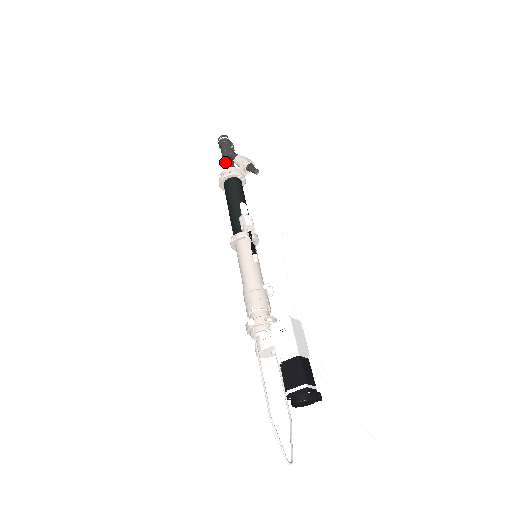
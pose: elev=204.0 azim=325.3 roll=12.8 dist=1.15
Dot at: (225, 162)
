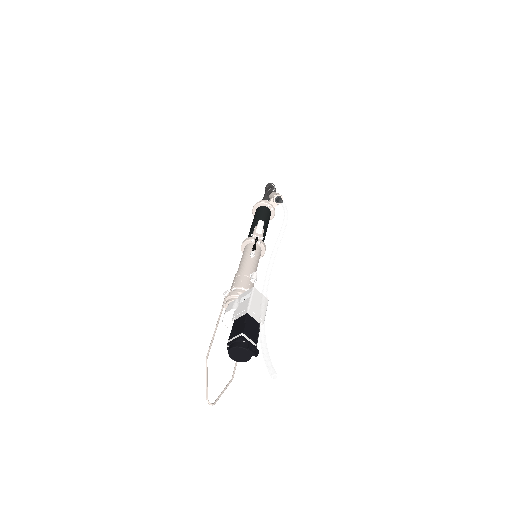
Dot at: (263, 198)
